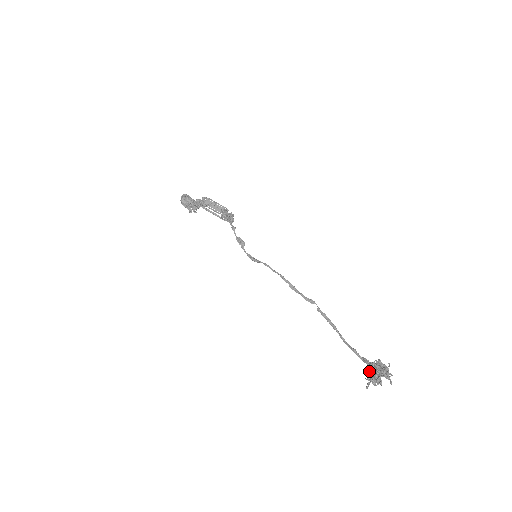
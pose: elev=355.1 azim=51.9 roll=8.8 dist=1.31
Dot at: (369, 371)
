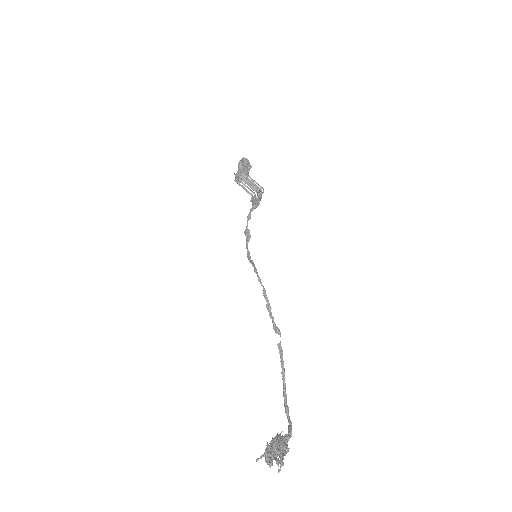
Dot at: (268, 444)
